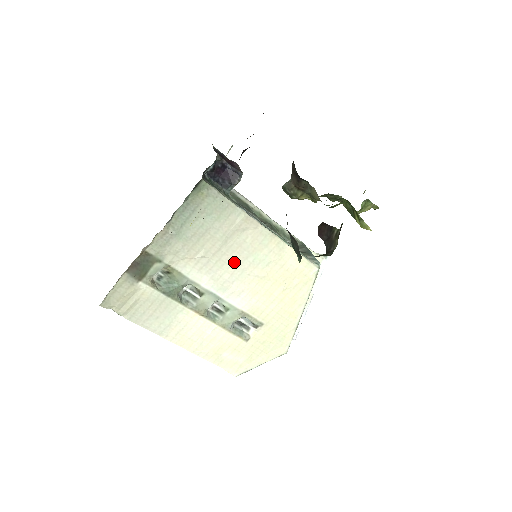
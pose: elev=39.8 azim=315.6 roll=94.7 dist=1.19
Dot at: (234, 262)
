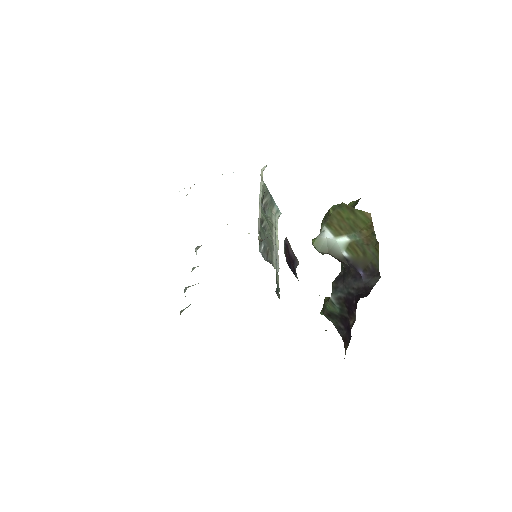
Dot at: occluded
